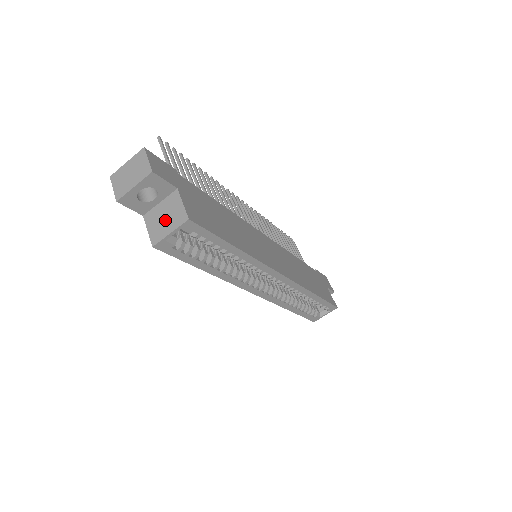
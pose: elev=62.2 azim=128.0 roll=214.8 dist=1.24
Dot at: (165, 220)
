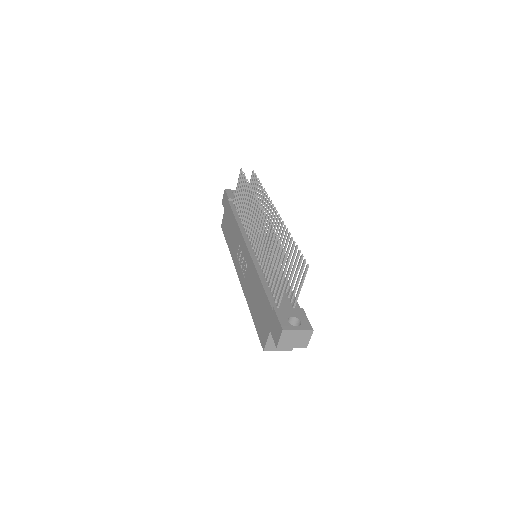
Dot at: occluded
